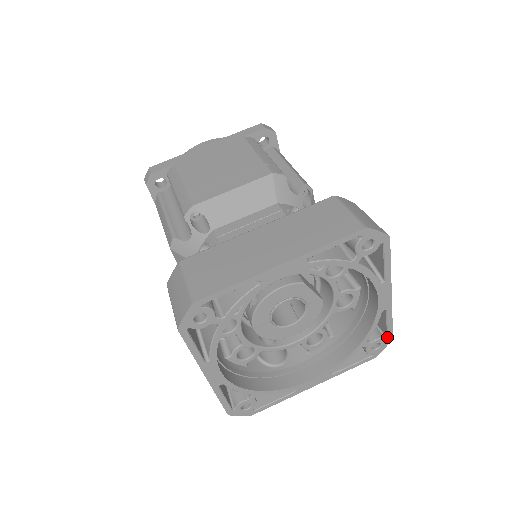
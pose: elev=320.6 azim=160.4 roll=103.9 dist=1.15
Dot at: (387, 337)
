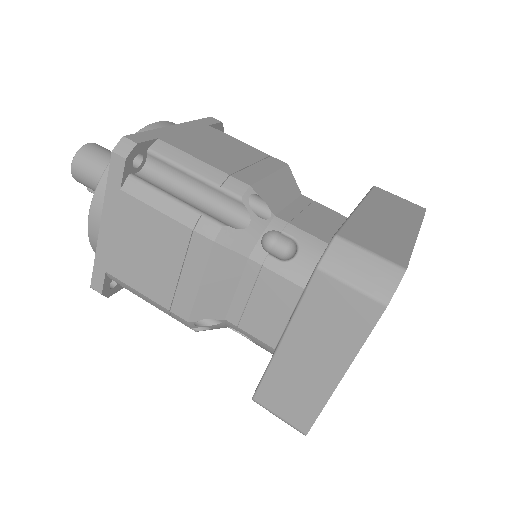
Dot at: occluded
